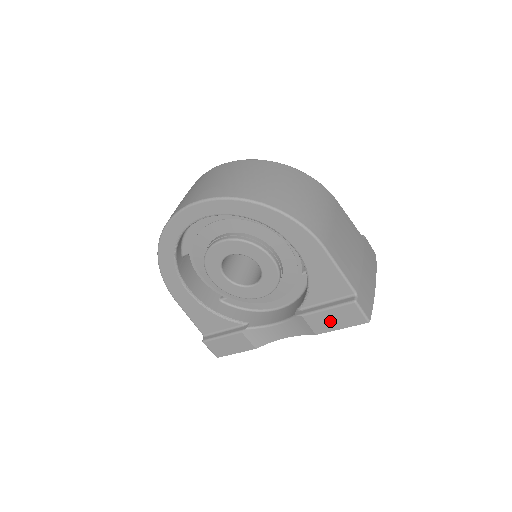
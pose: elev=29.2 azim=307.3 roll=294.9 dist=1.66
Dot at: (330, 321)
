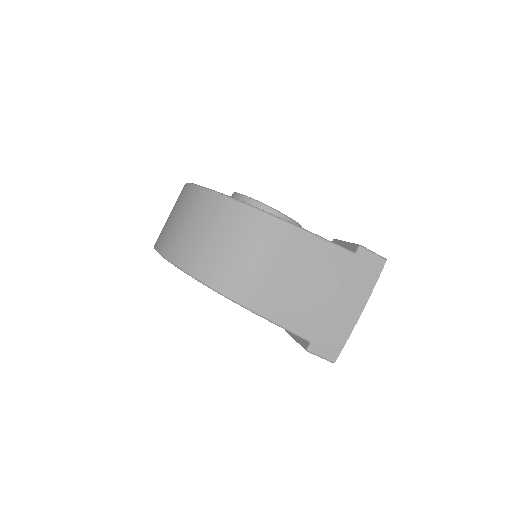
Dot at: occluded
